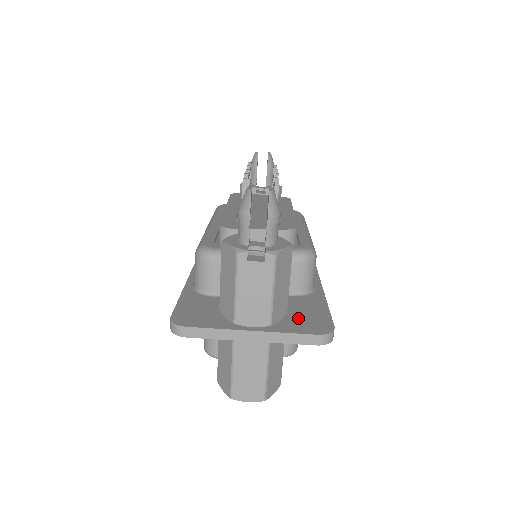
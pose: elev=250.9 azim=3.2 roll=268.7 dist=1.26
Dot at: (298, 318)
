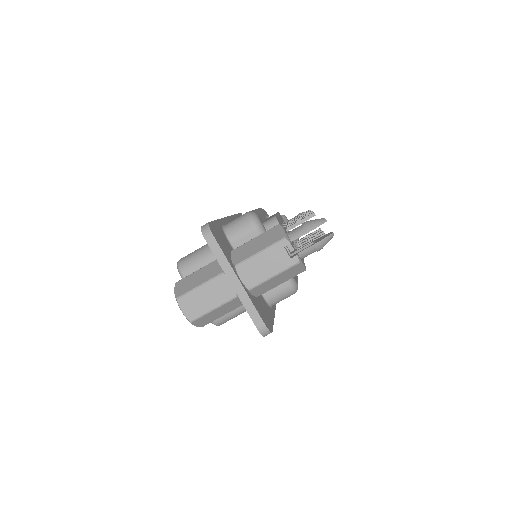
Dot at: (260, 306)
